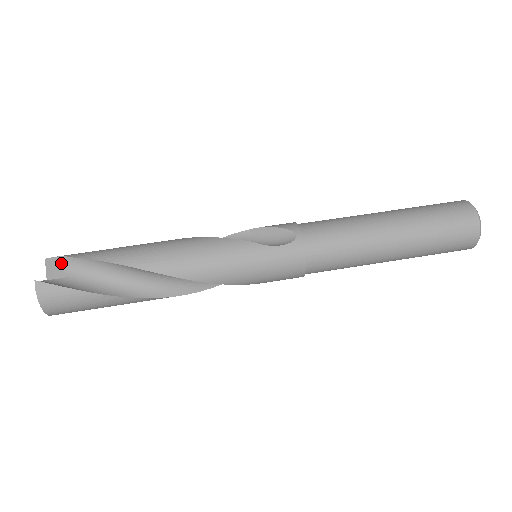
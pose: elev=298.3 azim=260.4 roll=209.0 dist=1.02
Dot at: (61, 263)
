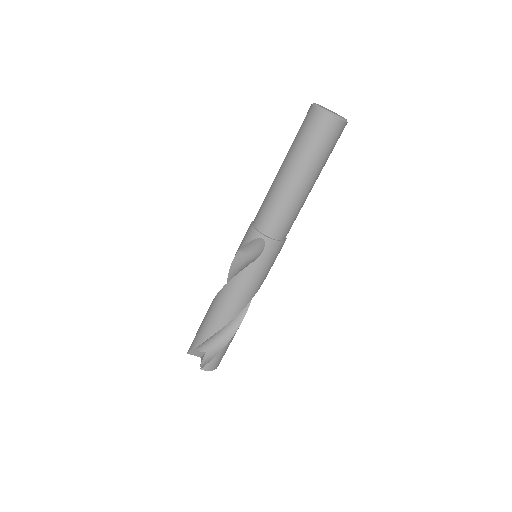
Dot at: (196, 351)
